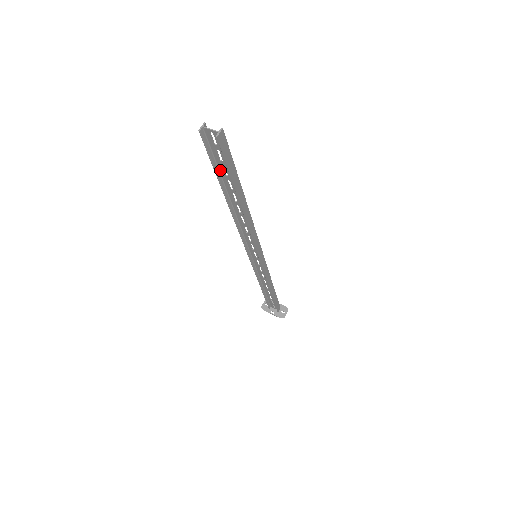
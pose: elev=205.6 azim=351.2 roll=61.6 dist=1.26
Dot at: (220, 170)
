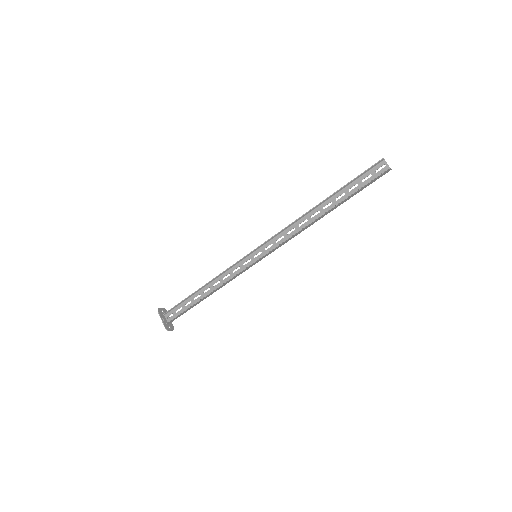
Dot at: (350, 185)
